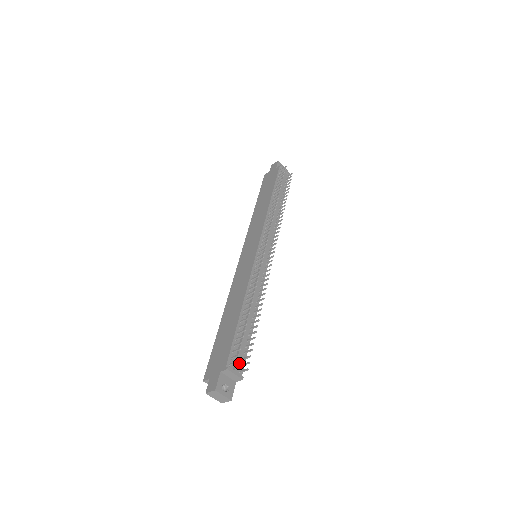
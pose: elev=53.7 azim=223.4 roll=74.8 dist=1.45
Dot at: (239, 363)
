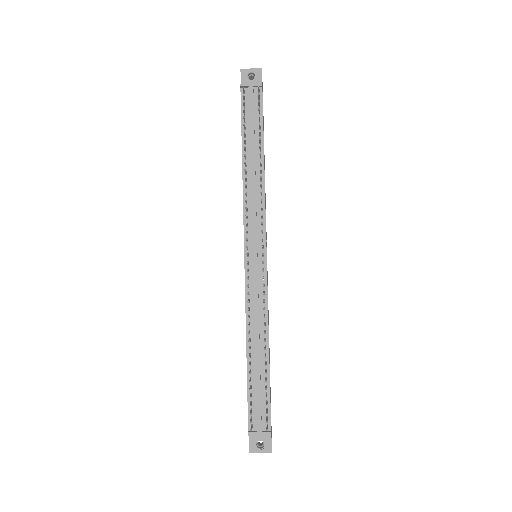
Dot at: (261, 421)
